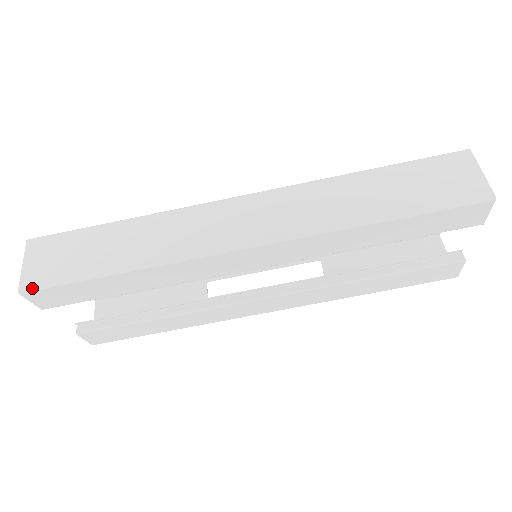
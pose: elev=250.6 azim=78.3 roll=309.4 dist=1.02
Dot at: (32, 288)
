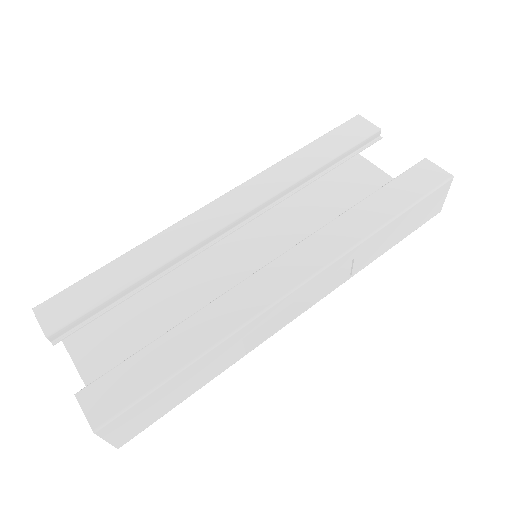
Dot at: (46, 301)
